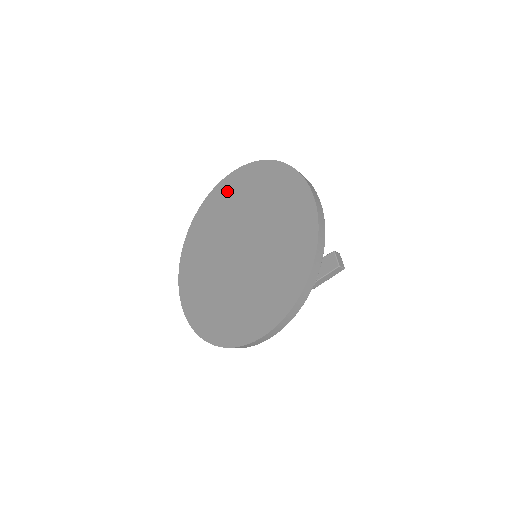
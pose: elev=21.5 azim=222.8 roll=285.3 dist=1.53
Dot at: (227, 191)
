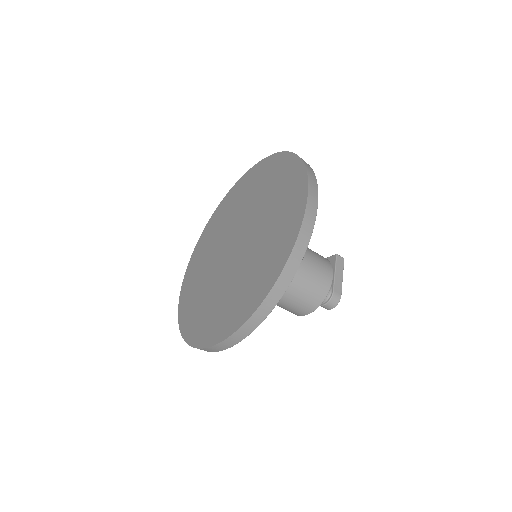
Dot at: (194, 267)
